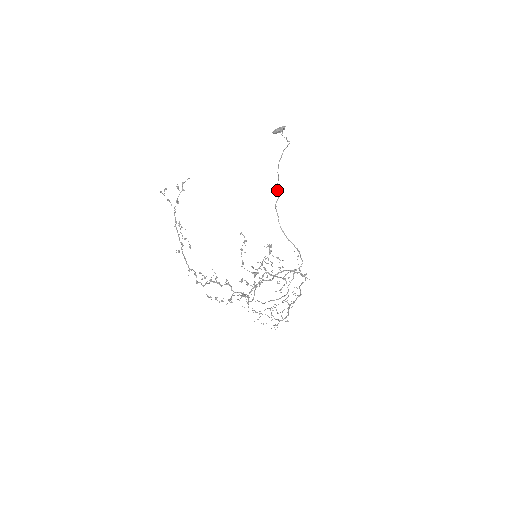
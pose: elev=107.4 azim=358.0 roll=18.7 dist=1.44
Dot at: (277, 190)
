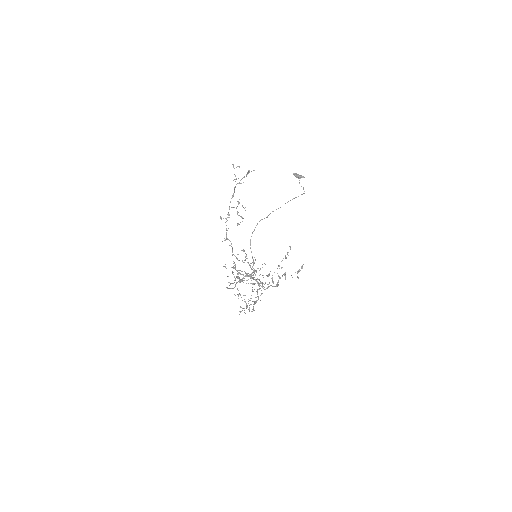
Dot at: (270, 213)
